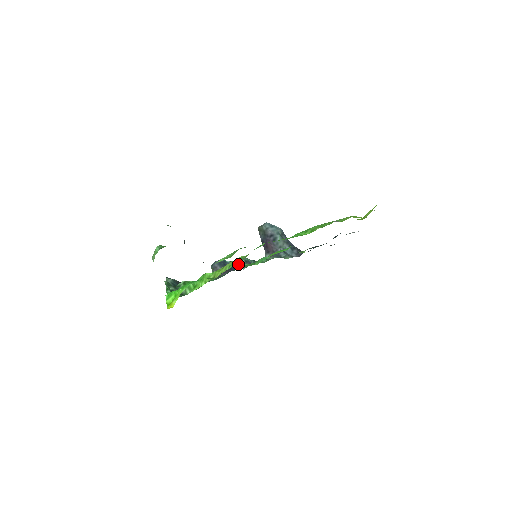
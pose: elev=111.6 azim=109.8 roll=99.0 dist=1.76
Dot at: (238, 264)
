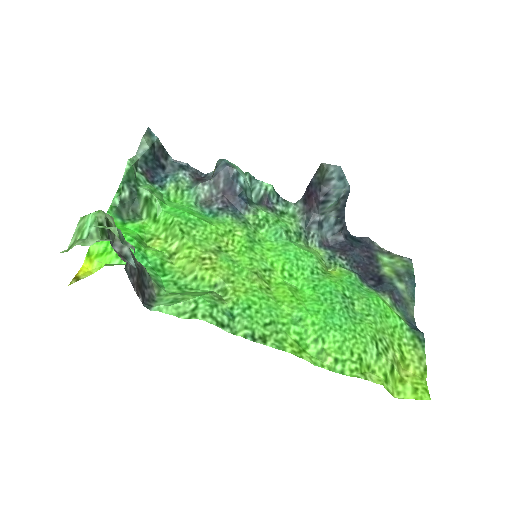
Dot at: (253, 189)
